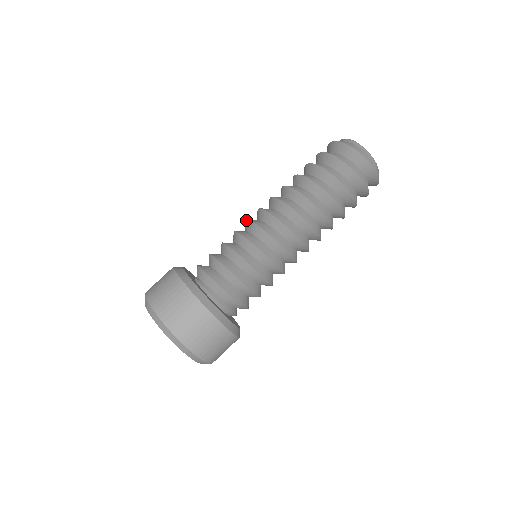
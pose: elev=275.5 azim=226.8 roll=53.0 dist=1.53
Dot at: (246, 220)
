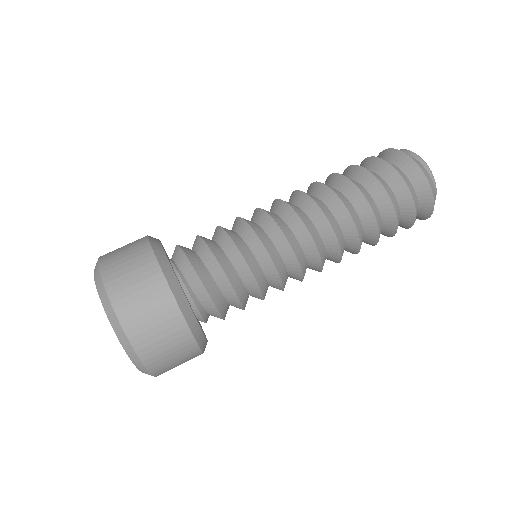
Dot at: (266, 212)
